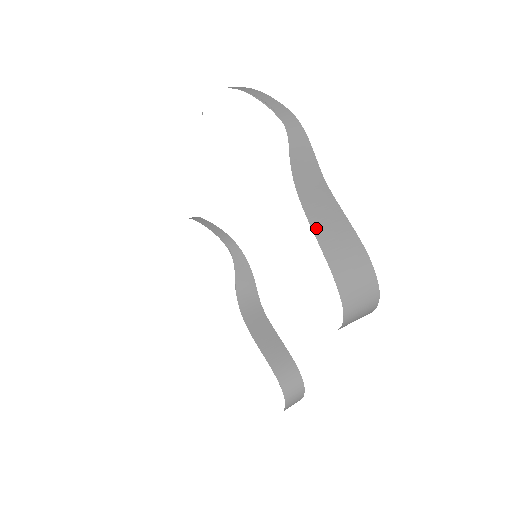
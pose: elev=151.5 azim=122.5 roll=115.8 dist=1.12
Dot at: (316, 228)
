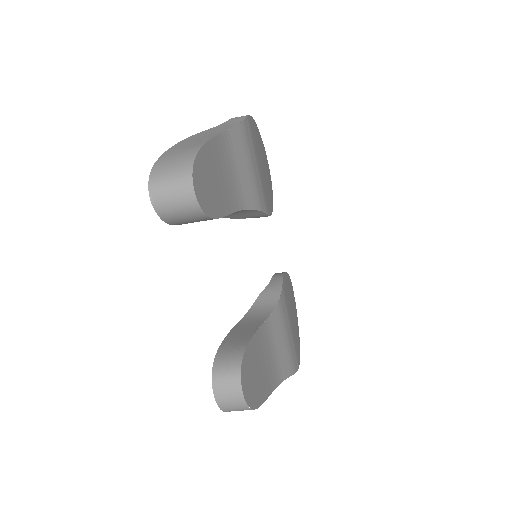
Dot at: (178, 145)
